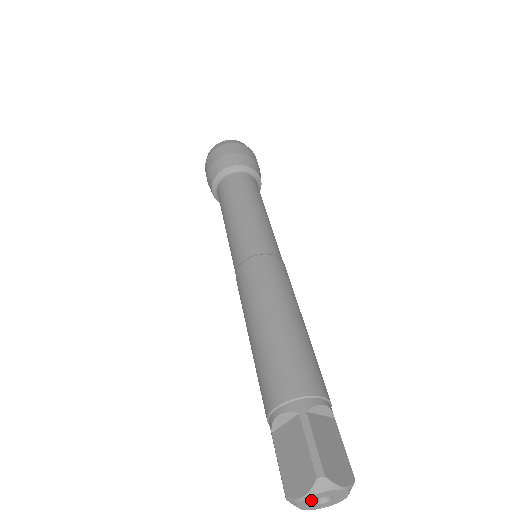
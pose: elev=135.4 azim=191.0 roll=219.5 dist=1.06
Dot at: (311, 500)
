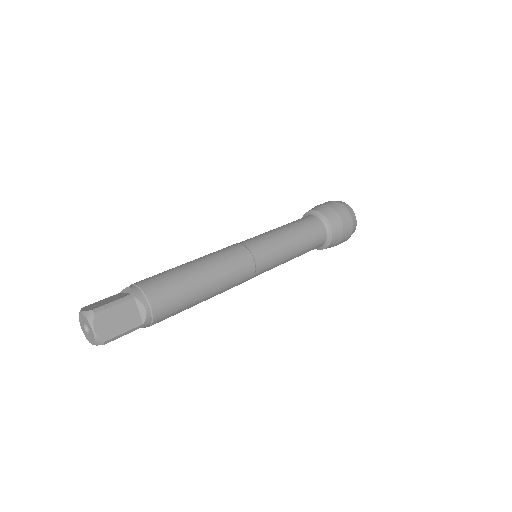
Dot at: (83, 319)
